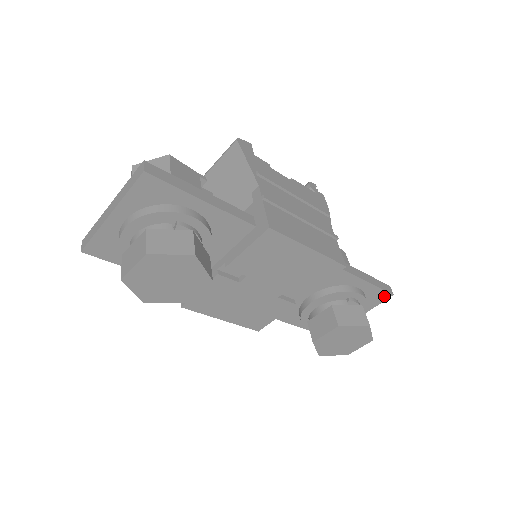
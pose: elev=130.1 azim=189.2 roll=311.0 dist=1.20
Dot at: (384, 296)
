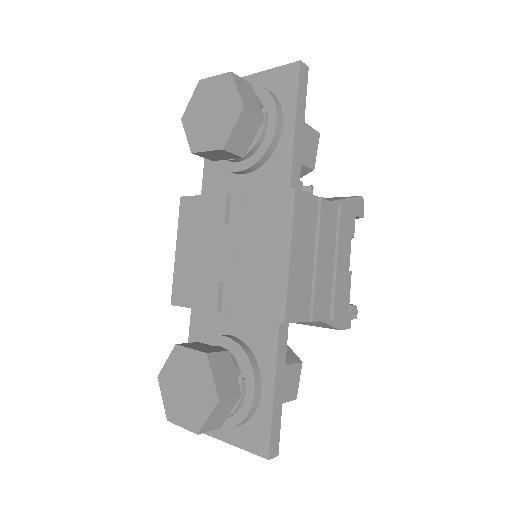
Dot at: (262, 446)
